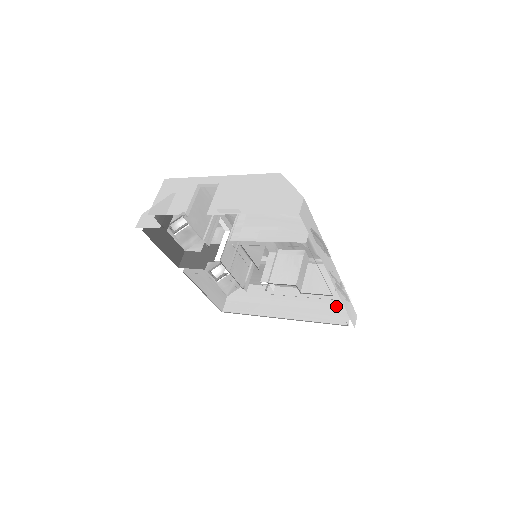
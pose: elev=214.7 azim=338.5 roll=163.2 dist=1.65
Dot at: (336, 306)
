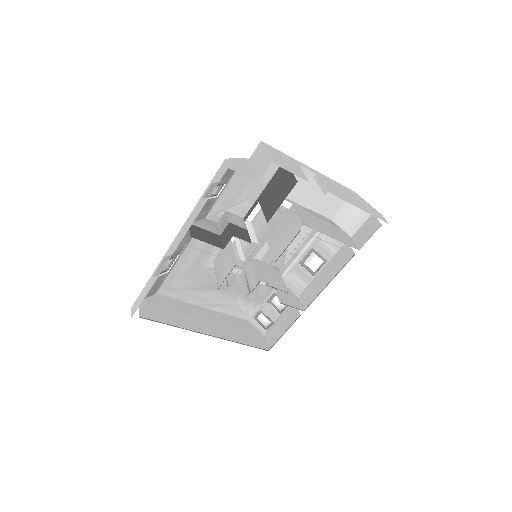
Dot at: (253, 333)
